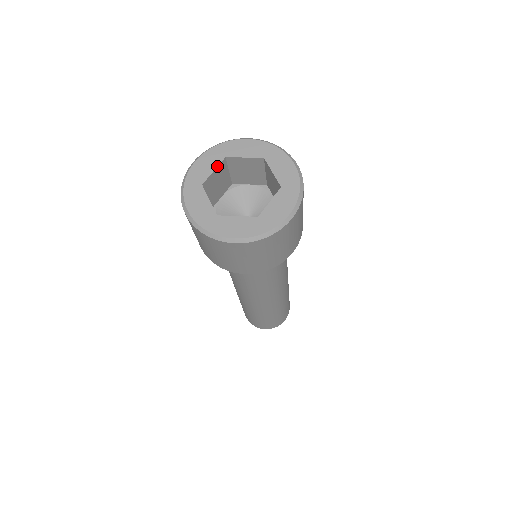
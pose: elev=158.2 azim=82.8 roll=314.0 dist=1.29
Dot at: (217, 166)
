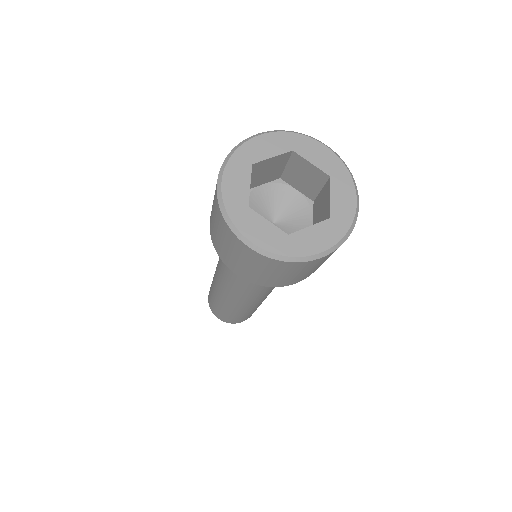
Dot at: (250, 178)
